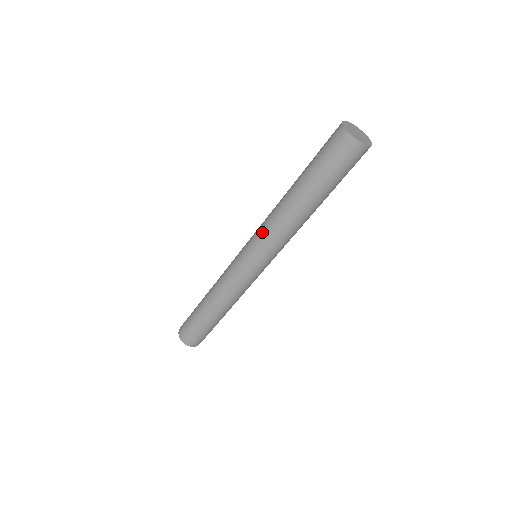
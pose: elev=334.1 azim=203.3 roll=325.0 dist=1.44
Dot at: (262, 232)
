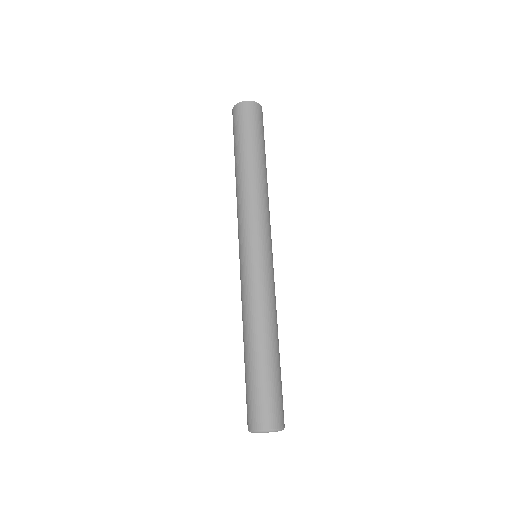
Dot at: (249, 216)
